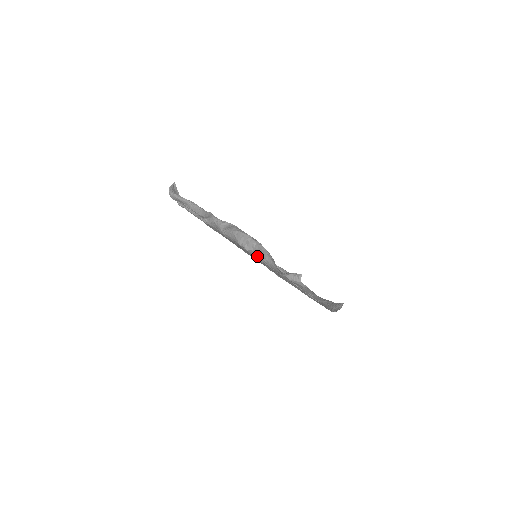
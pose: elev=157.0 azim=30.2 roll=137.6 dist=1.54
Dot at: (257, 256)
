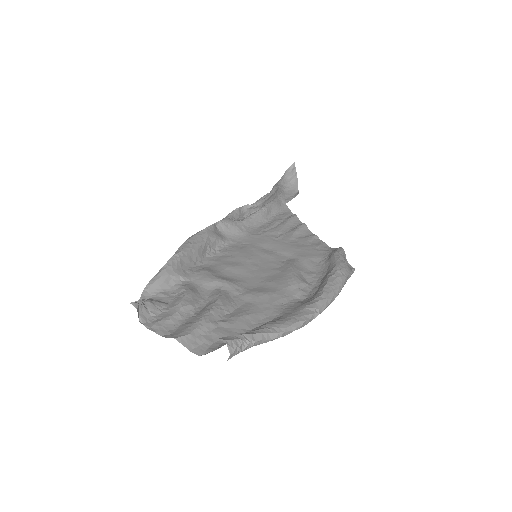
Dot at: occluded
